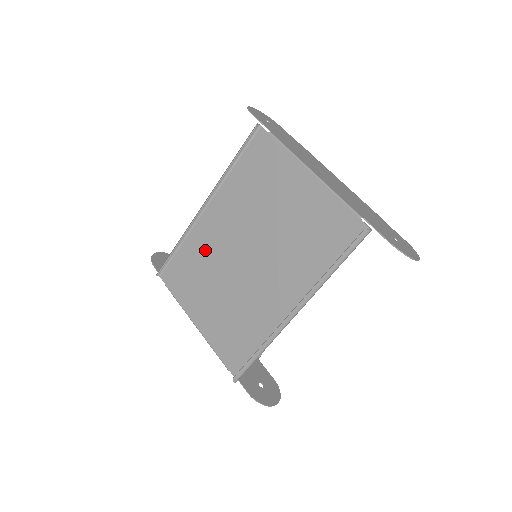
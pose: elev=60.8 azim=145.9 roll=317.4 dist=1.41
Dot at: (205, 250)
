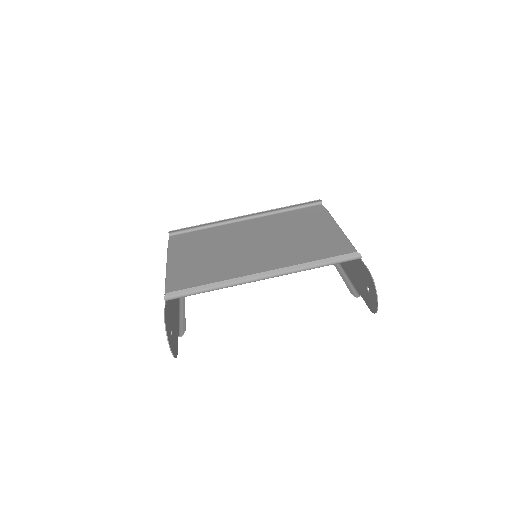
Dot at: (223, 235)
